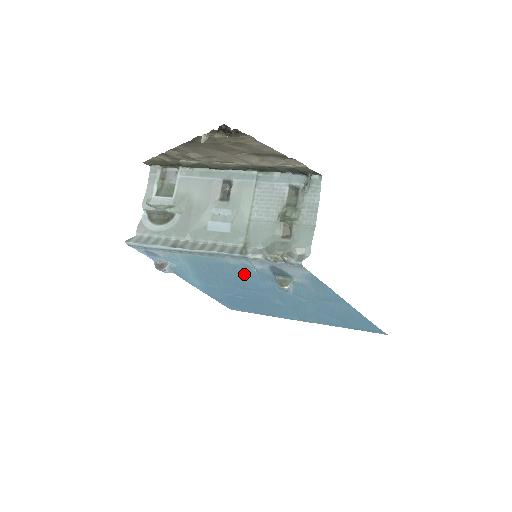
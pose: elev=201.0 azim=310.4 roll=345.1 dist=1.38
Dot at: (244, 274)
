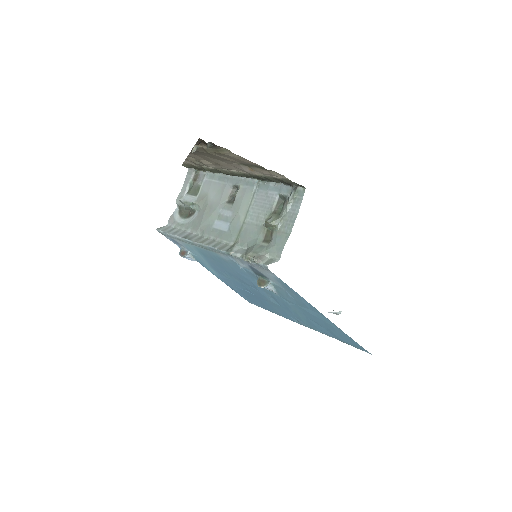
Dot at: (237, 270)
